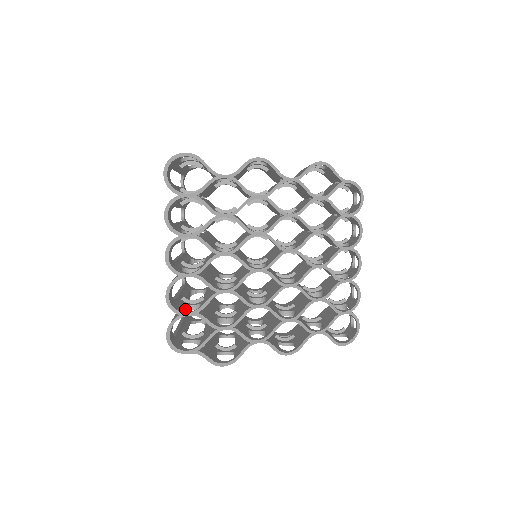
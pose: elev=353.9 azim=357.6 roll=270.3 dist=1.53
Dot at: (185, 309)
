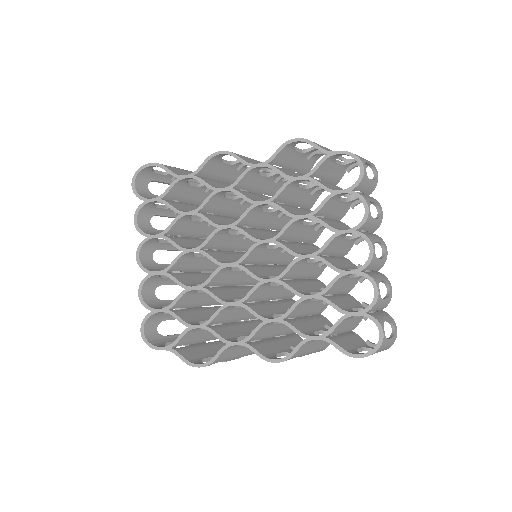
Dot at: occluded
